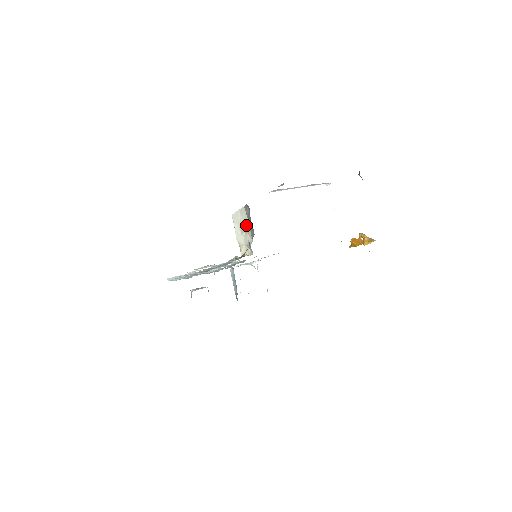
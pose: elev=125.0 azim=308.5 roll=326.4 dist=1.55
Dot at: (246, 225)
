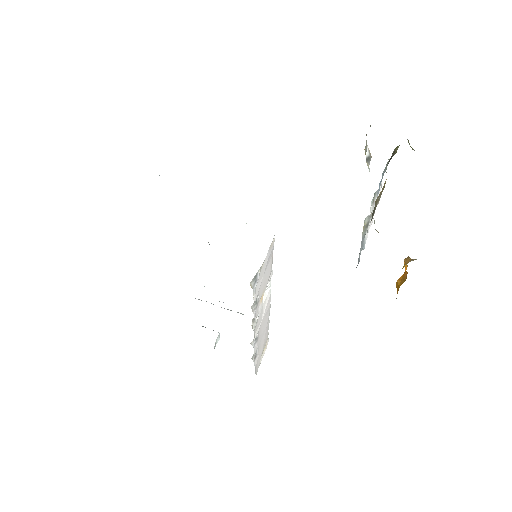
Dot at: occluded
